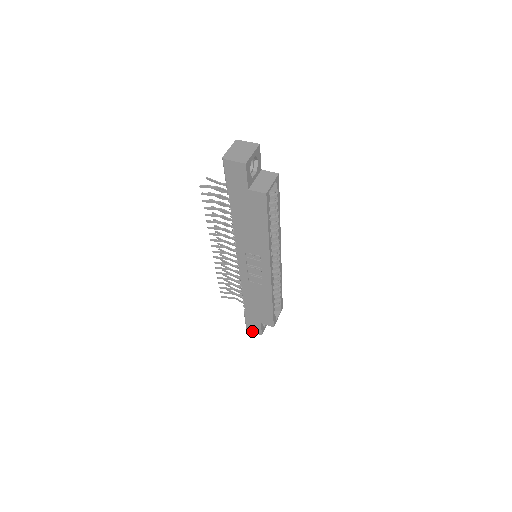
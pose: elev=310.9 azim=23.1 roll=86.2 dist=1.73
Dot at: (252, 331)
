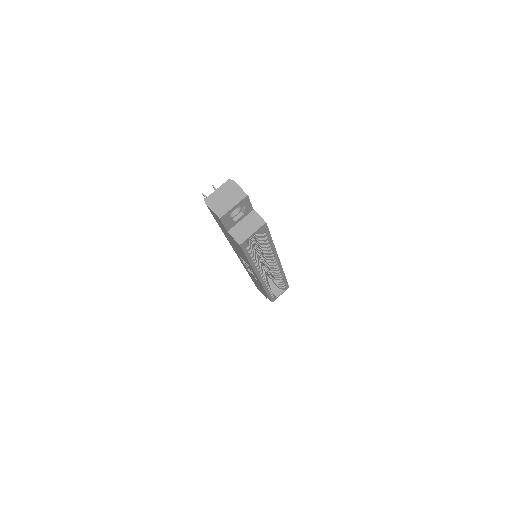
Dot at: (260, 291)
